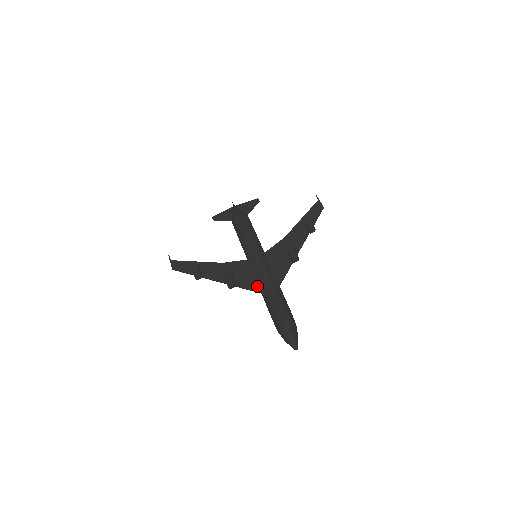
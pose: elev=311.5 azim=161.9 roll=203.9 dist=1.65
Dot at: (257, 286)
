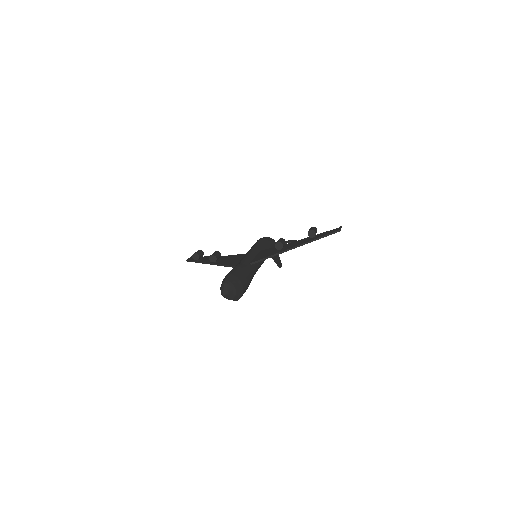
Dot at: (234, 263)
